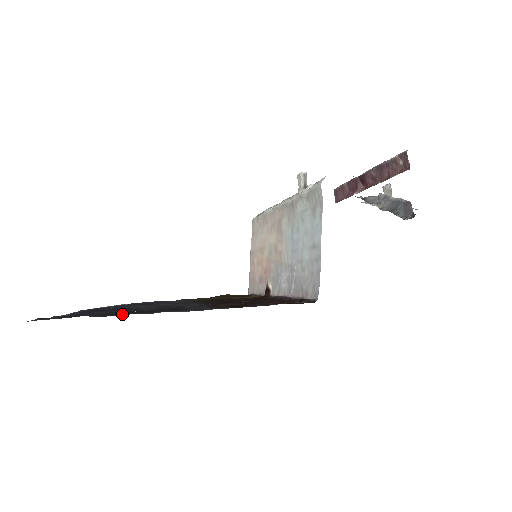
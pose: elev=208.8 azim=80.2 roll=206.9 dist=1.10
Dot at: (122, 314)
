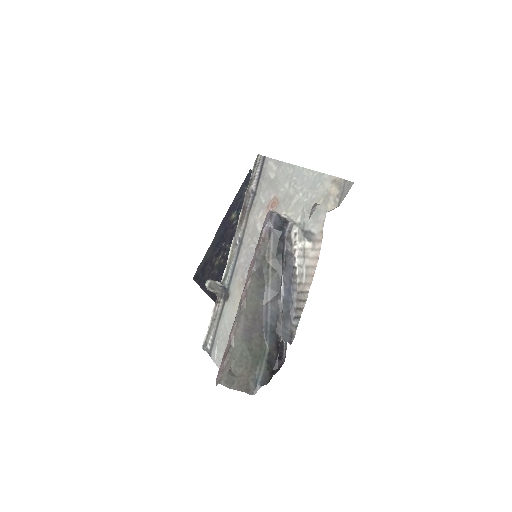
Dot at: occluded
